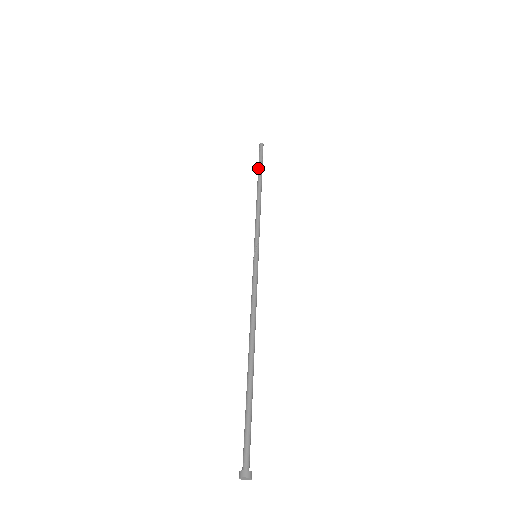
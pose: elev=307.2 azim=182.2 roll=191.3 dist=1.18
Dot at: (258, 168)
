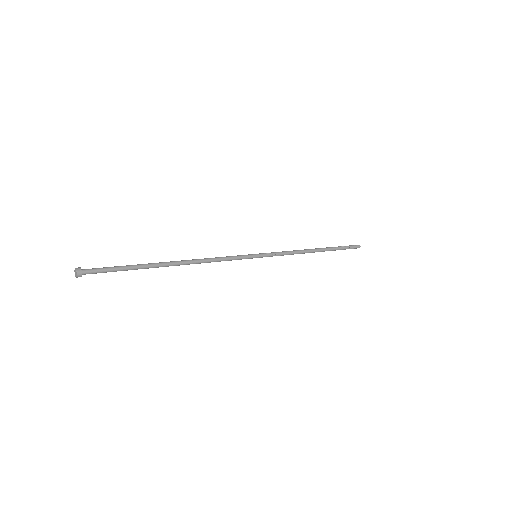
Dot at: (334, 247)
